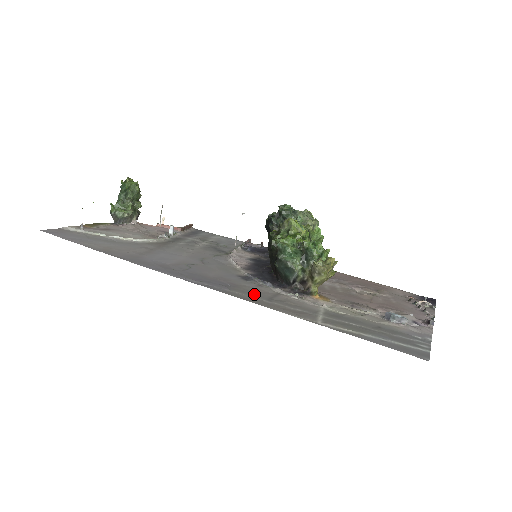
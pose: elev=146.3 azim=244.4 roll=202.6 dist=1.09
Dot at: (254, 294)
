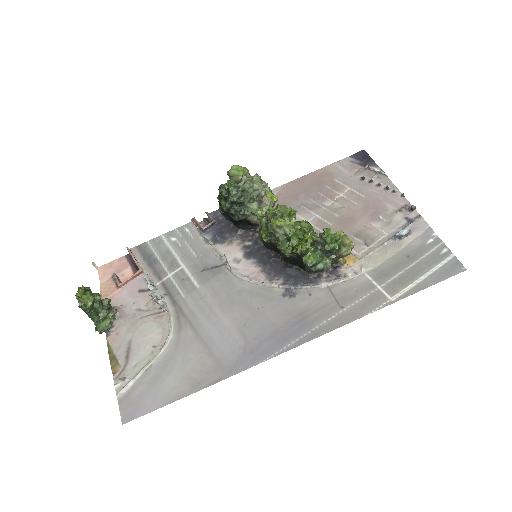
Dot at: (327, 312)
